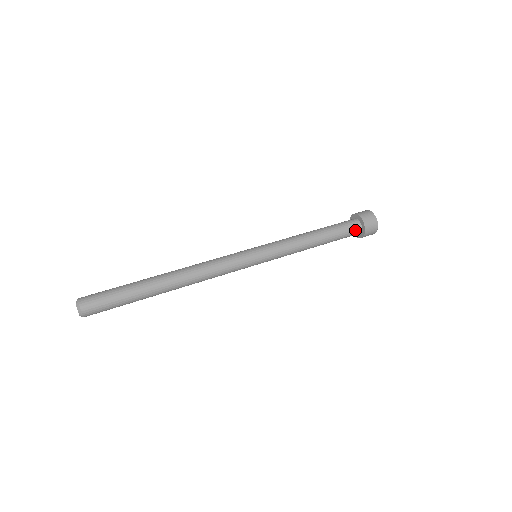
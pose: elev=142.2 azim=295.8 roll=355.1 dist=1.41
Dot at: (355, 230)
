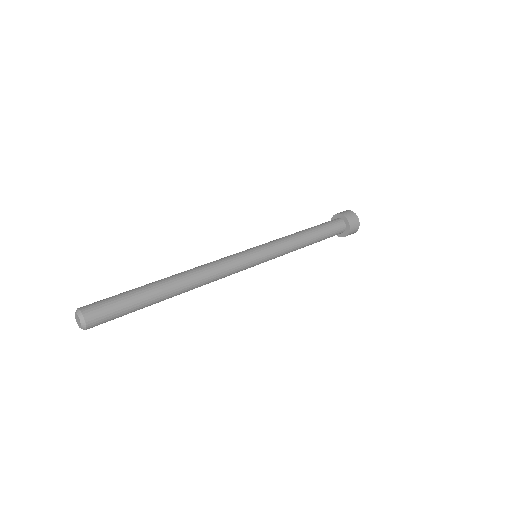
Dot at: (340, 232)
